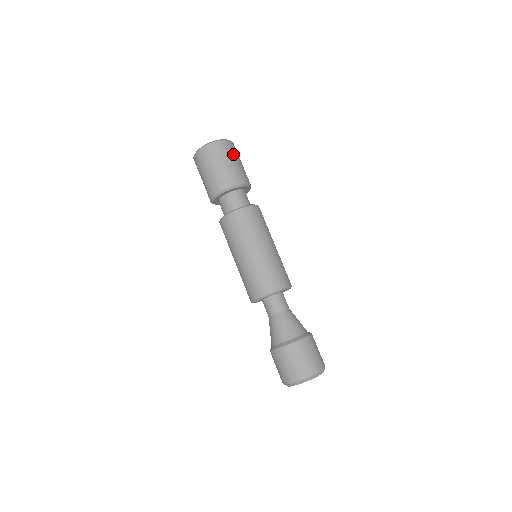
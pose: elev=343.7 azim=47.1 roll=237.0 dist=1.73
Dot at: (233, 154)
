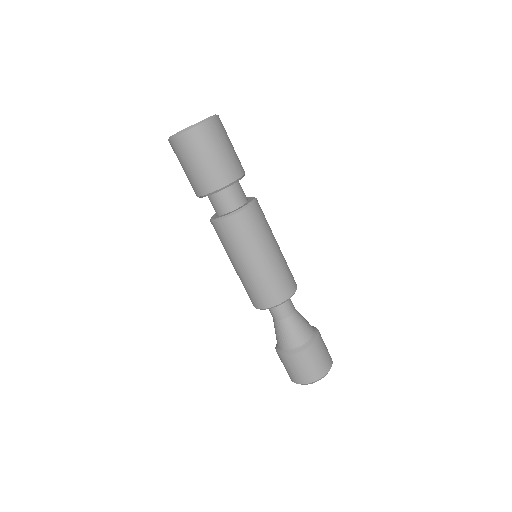
Dot at: (227, 135)
